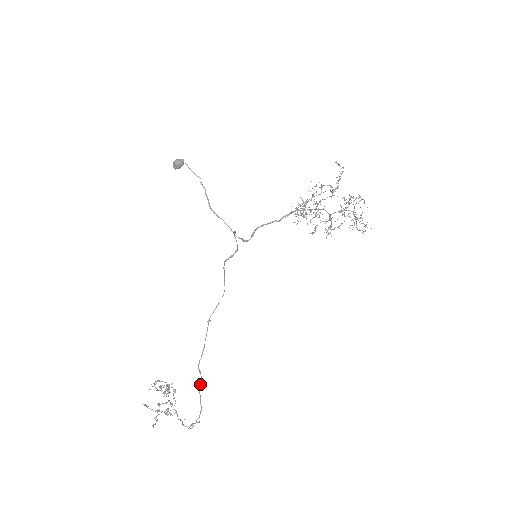
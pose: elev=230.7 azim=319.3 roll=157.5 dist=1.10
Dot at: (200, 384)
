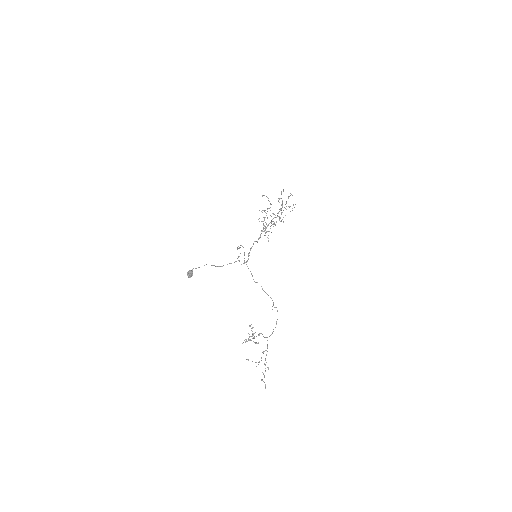
Dot at: occluded
